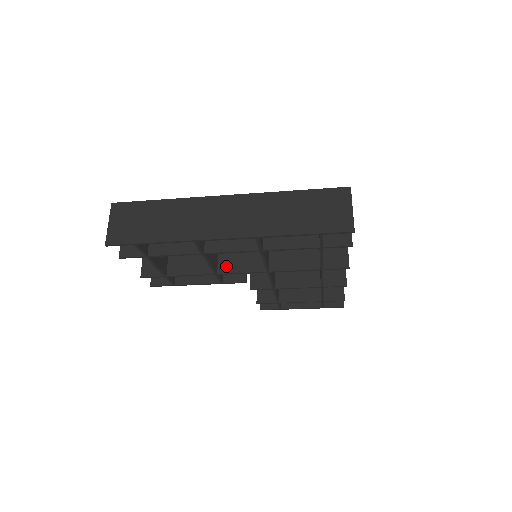
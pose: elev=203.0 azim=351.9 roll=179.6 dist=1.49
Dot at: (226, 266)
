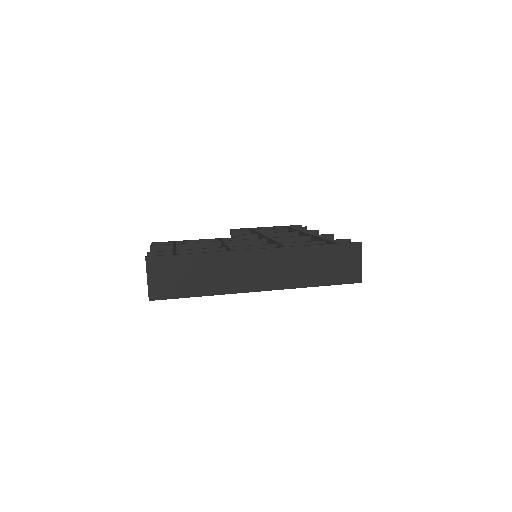
Dot at: occluded
